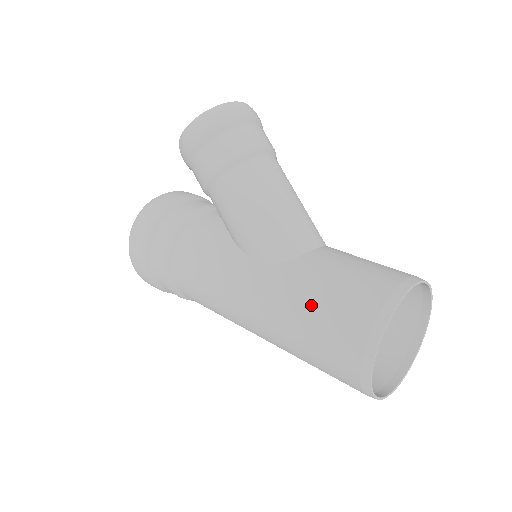
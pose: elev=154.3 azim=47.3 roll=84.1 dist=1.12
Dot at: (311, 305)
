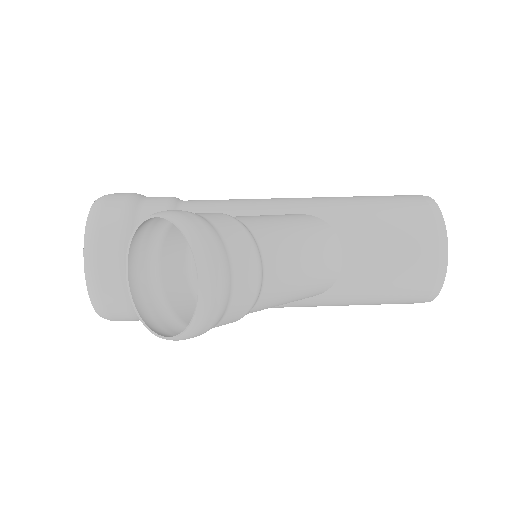
Dot at: (368, 304)
